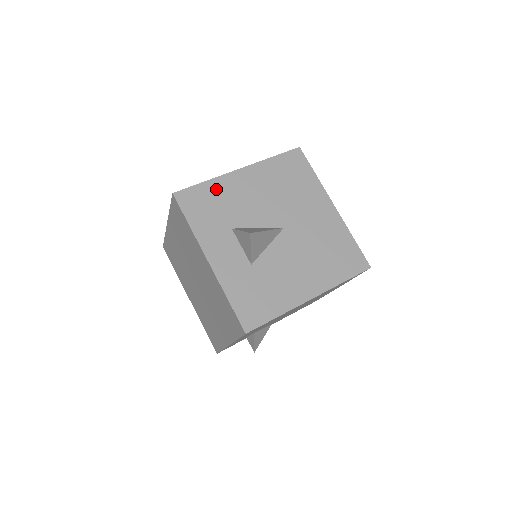
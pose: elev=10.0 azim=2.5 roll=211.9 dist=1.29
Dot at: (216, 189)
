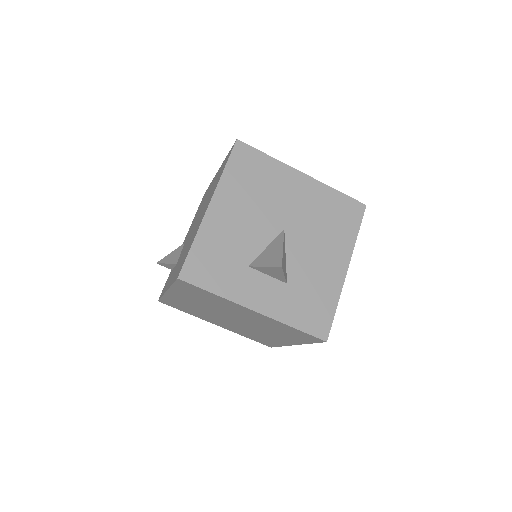
Dot at: (207, 242)
